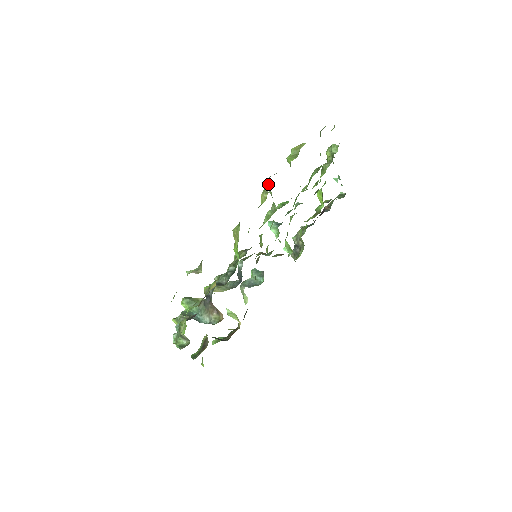
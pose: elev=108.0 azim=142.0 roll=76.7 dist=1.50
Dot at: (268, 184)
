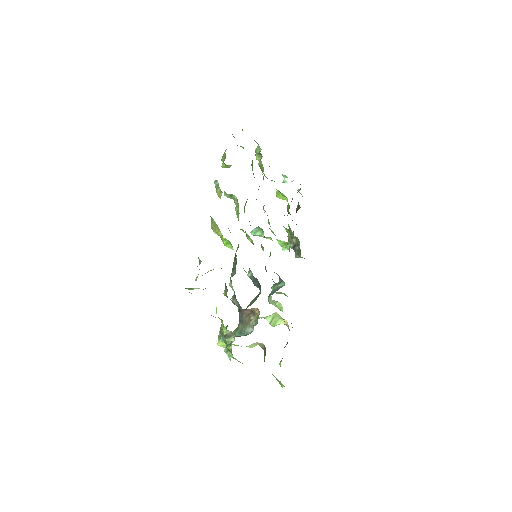
Dot at: (217, 185)
